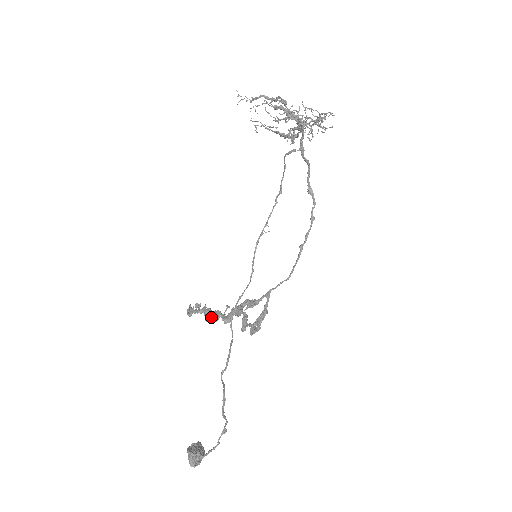
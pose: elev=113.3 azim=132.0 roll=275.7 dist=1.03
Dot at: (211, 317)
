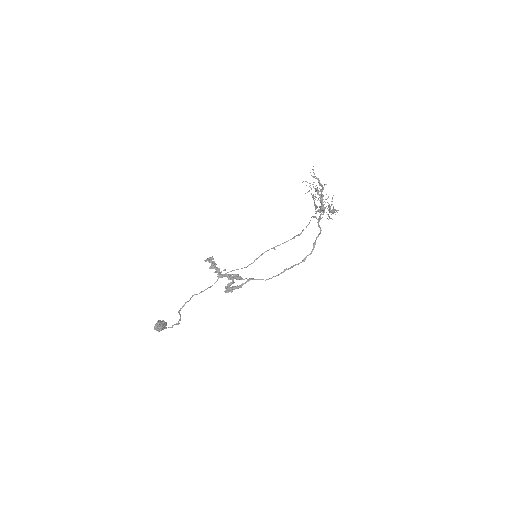
Dot at: (213, 268)
